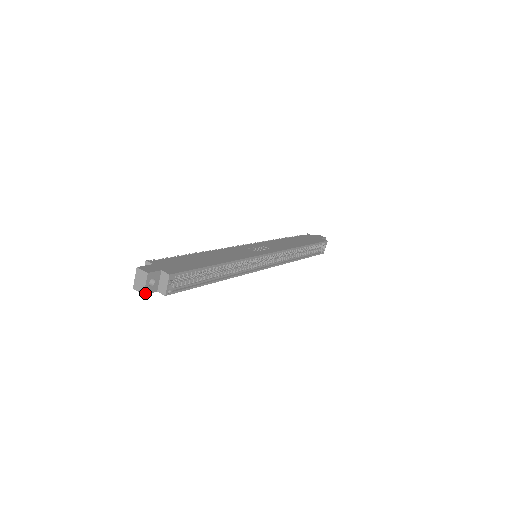
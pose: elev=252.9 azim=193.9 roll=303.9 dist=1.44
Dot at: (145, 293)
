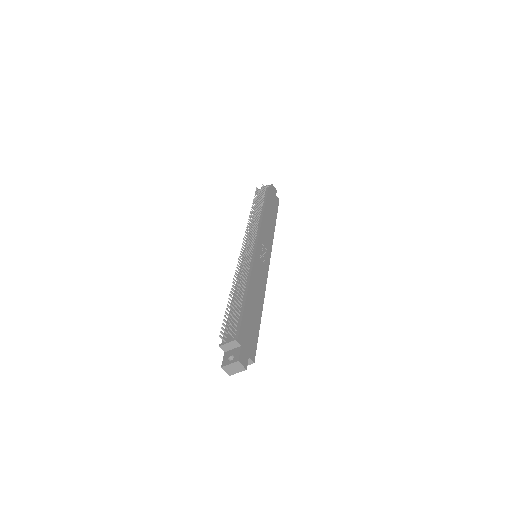
Dot at: (230, 374)
